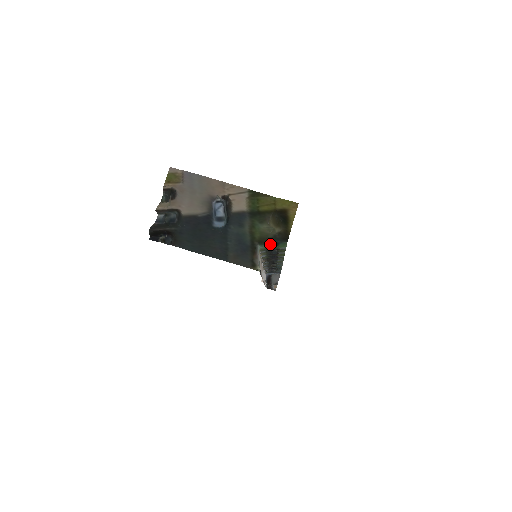
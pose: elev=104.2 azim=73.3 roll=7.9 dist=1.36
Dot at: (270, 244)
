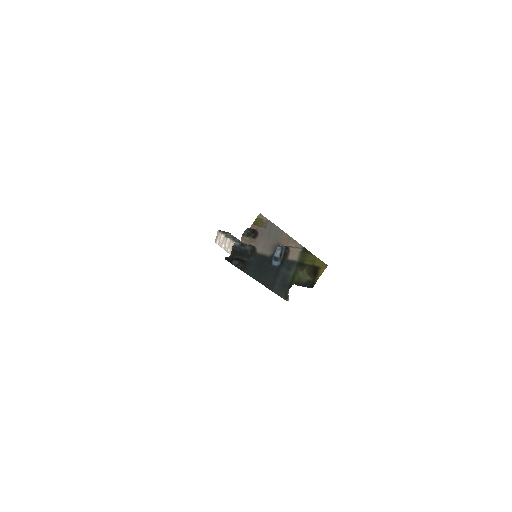
Dot at: occluded
